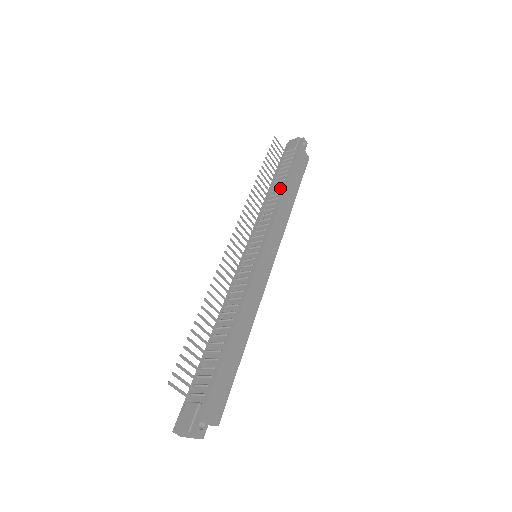
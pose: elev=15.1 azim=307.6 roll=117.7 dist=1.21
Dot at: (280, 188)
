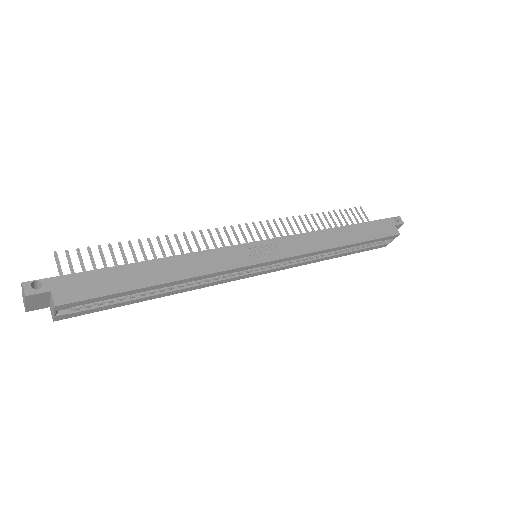
Dot at: occluded
